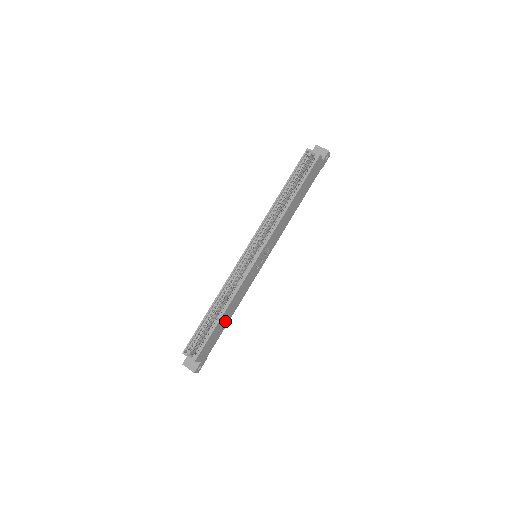
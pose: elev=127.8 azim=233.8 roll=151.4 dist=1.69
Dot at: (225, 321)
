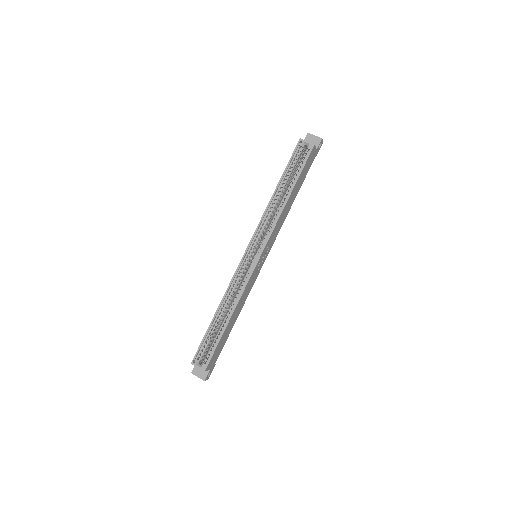
Dot at: (231, 326)
